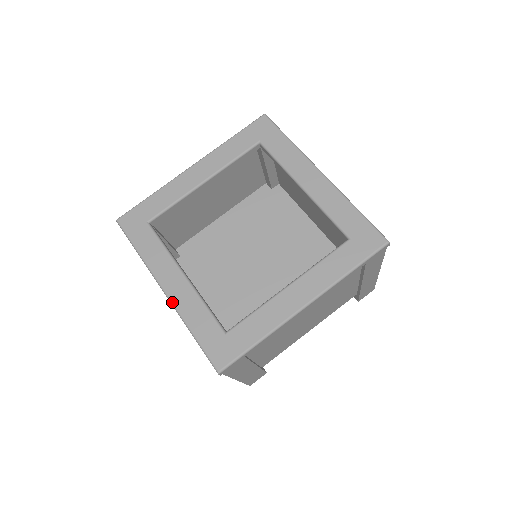
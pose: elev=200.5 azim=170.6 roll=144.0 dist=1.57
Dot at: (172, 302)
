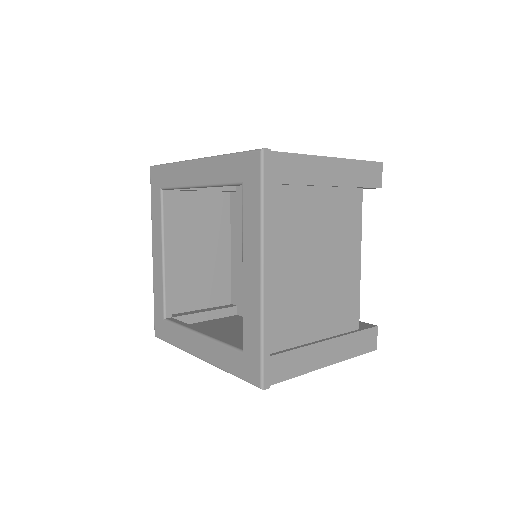
Dot at: (153, 267)
